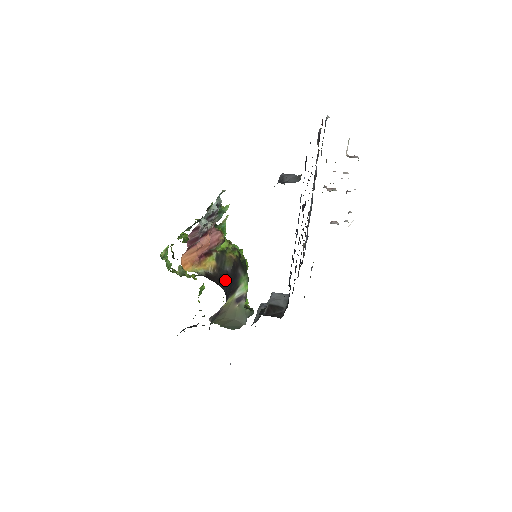
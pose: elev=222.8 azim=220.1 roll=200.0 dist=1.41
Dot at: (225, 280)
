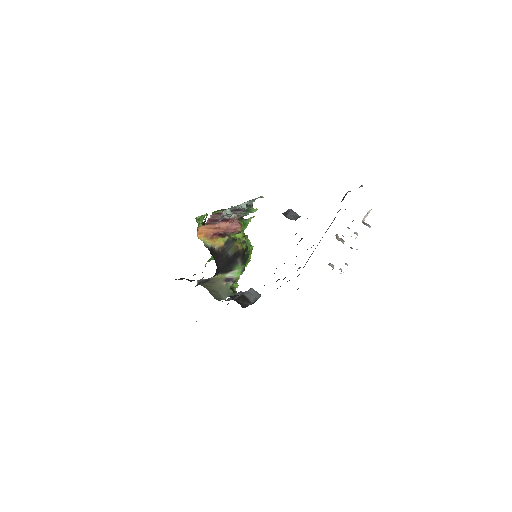
Dot at: (223, 260)
